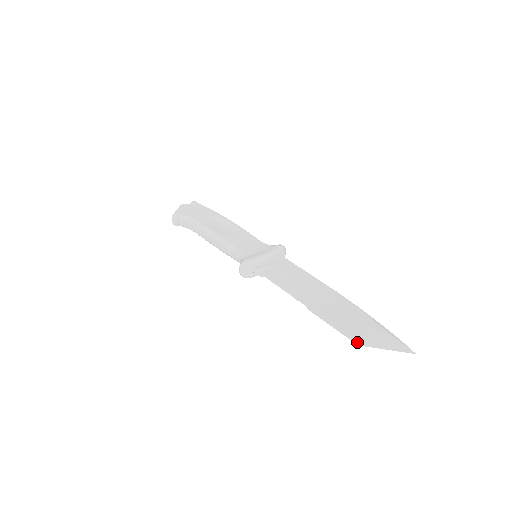
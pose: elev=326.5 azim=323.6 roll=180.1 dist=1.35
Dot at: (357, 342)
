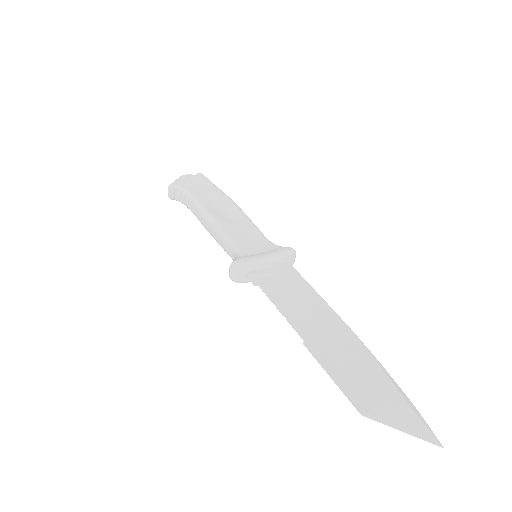
Dot at: (361, 410)
